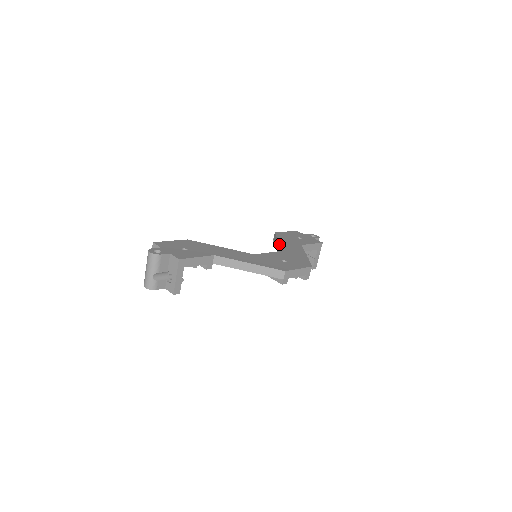
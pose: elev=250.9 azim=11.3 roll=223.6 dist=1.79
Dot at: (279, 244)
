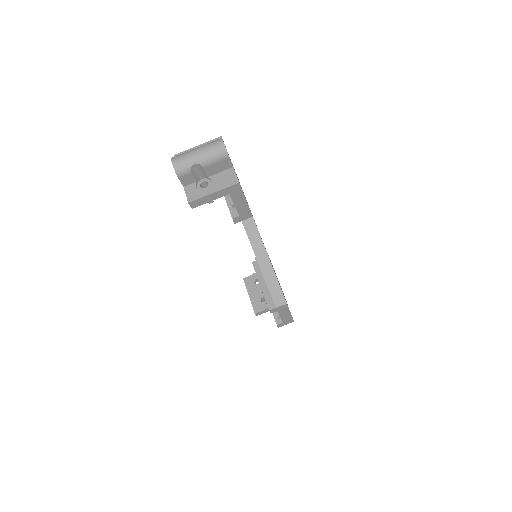
Dot at: occluded
